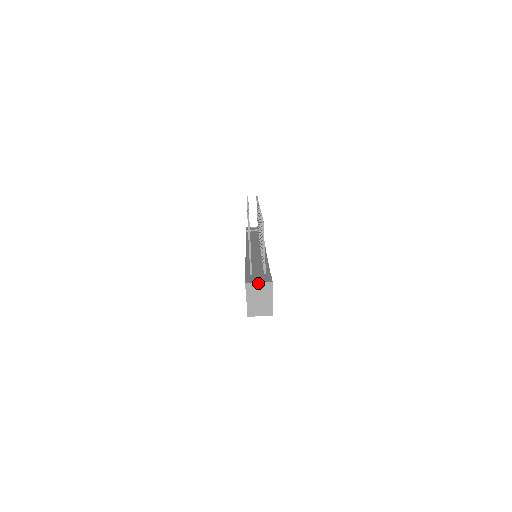
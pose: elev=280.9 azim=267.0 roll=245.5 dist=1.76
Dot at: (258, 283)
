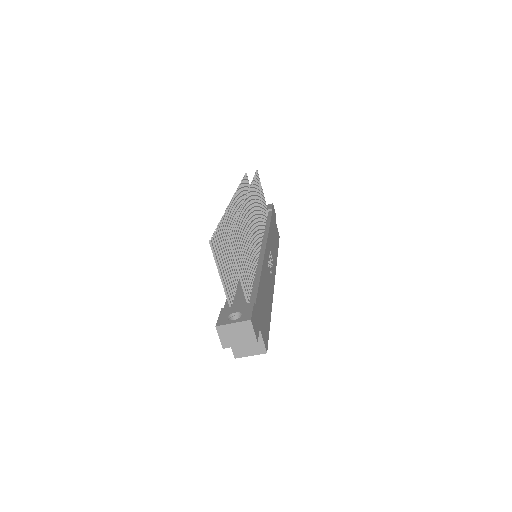
Dot at: (232, 324)
